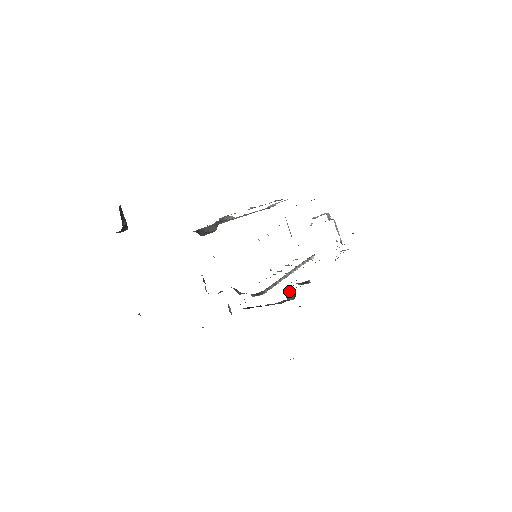
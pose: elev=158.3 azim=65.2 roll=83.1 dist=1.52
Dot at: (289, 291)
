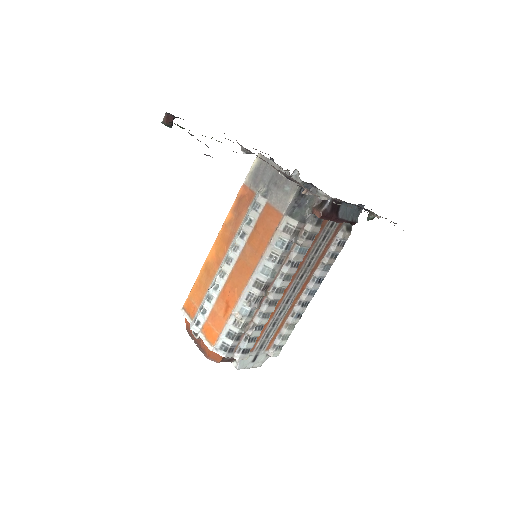
Dot at: occluded
